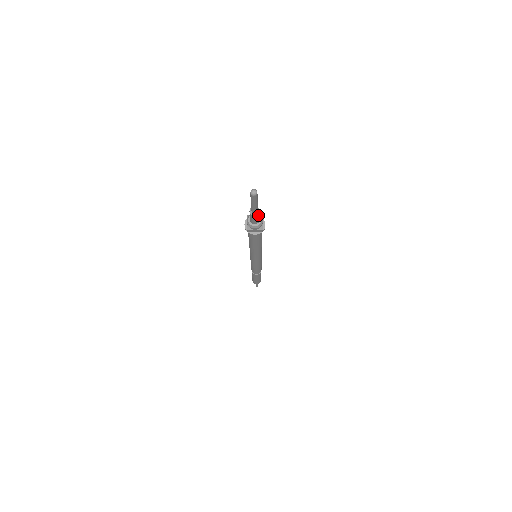
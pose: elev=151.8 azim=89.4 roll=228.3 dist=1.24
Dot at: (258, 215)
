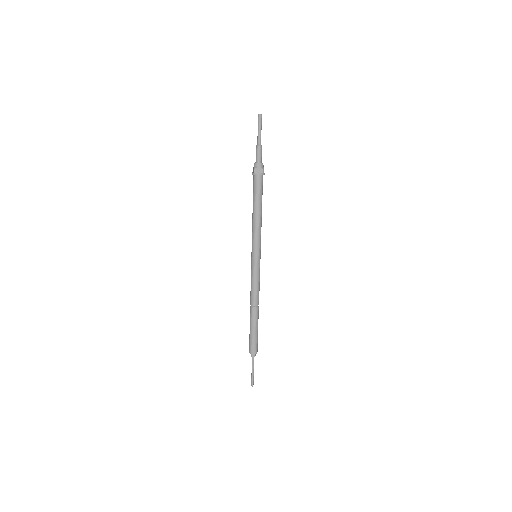
Dot at: (261, 149)
